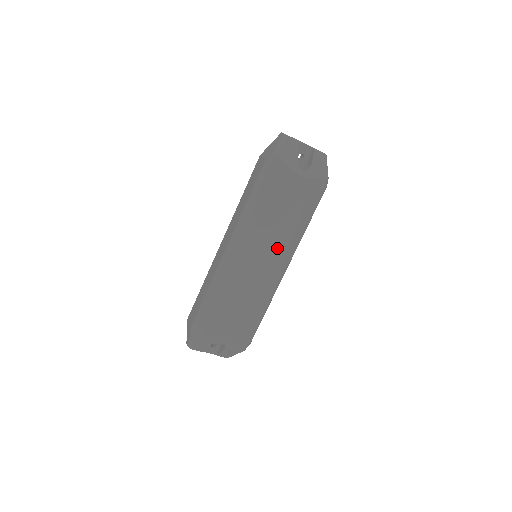
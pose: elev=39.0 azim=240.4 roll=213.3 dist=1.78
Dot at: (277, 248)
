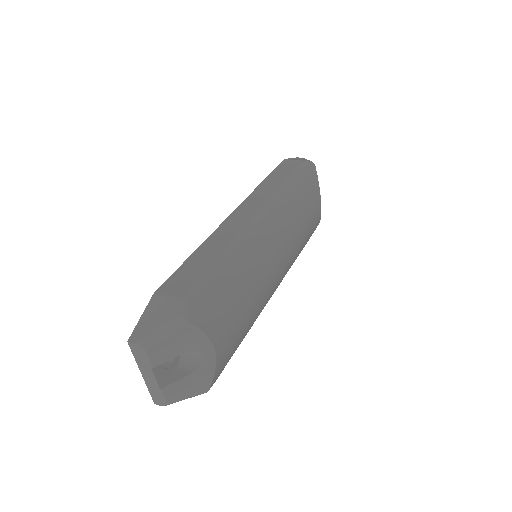
Dot at: (289, 255)
